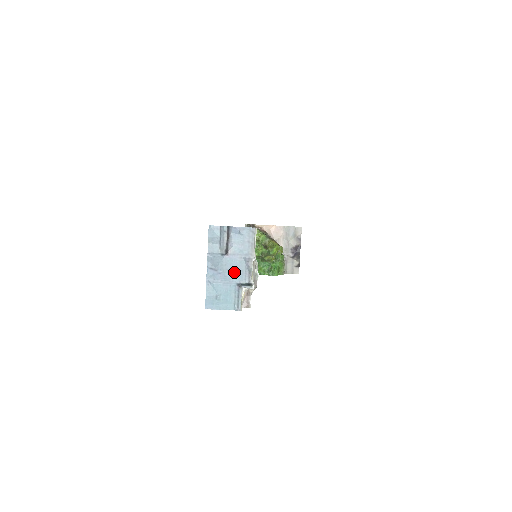
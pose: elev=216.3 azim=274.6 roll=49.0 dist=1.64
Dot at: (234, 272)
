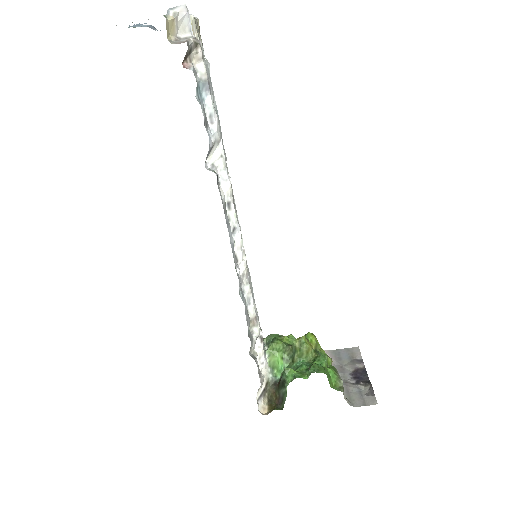
Dot at: occluded
